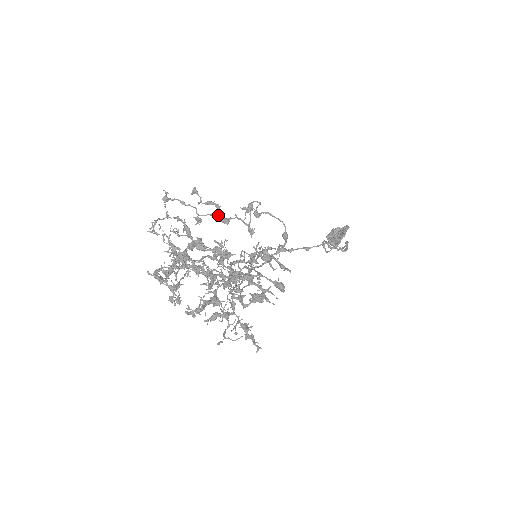
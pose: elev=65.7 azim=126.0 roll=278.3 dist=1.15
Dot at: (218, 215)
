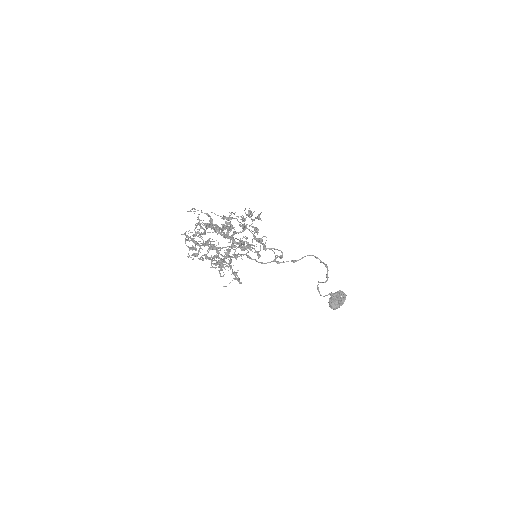
Dot at: (239, 247)
